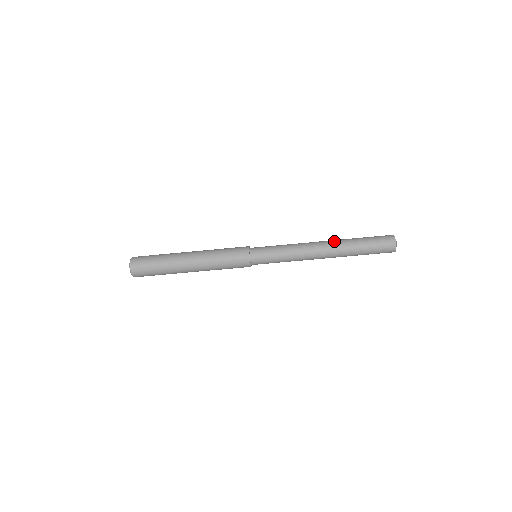
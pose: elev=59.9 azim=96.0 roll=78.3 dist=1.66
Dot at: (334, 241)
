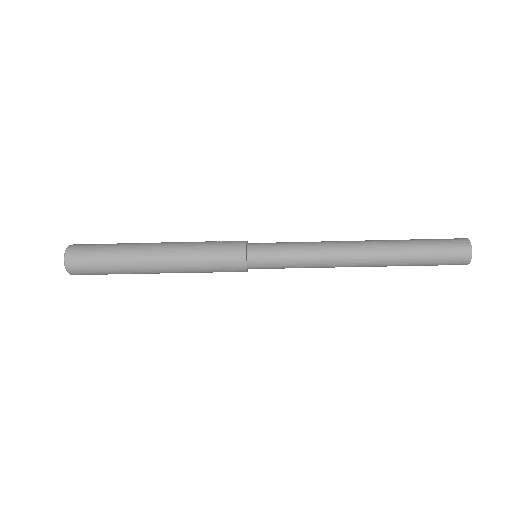
Dot at: (375, 240)
